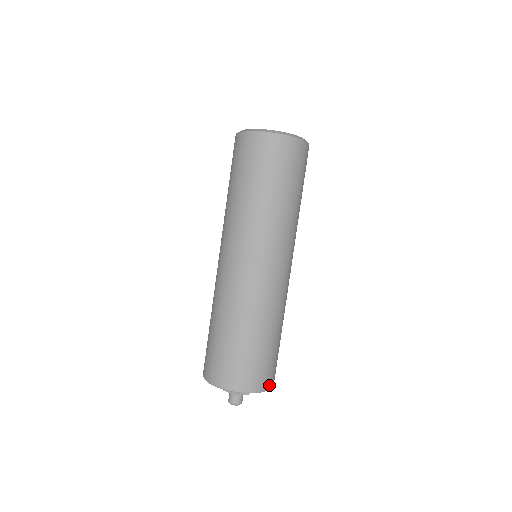
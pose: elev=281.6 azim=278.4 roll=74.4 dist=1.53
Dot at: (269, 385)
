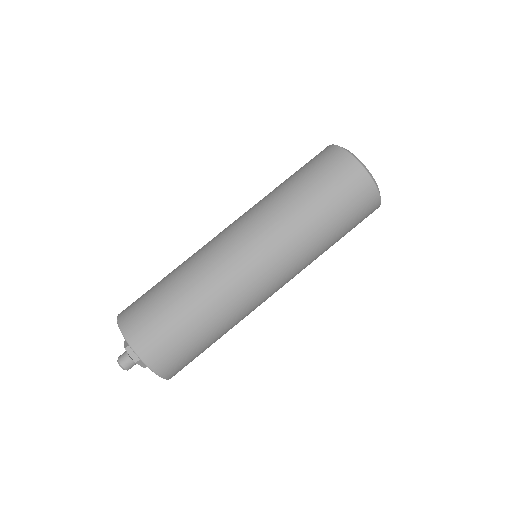
Dot at: (152, 362)
